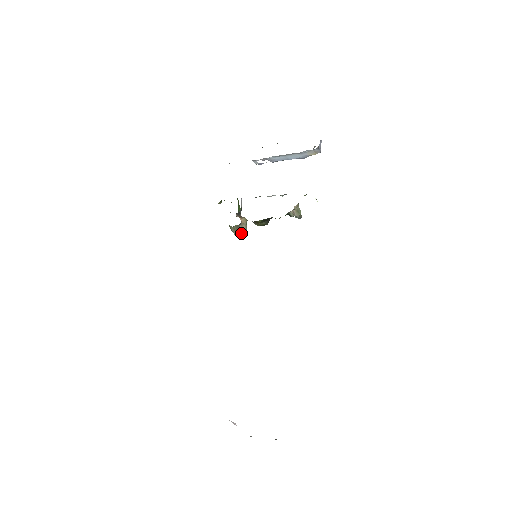
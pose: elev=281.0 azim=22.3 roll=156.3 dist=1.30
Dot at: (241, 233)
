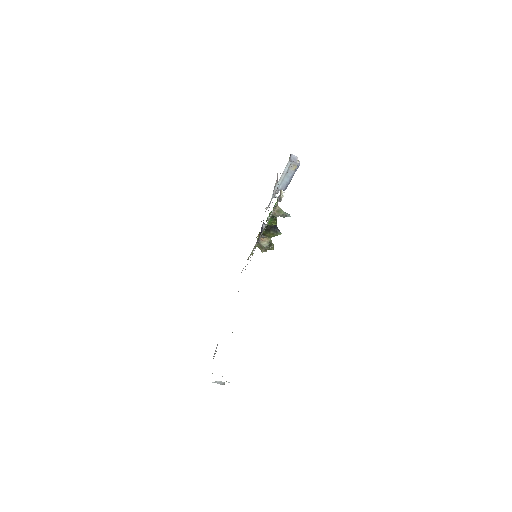
Dot at: (267, 249)
